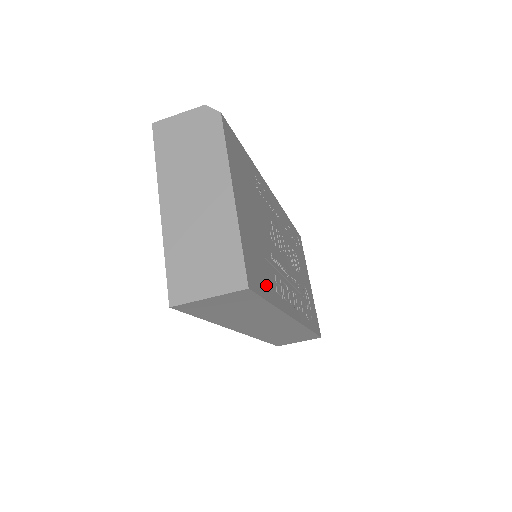
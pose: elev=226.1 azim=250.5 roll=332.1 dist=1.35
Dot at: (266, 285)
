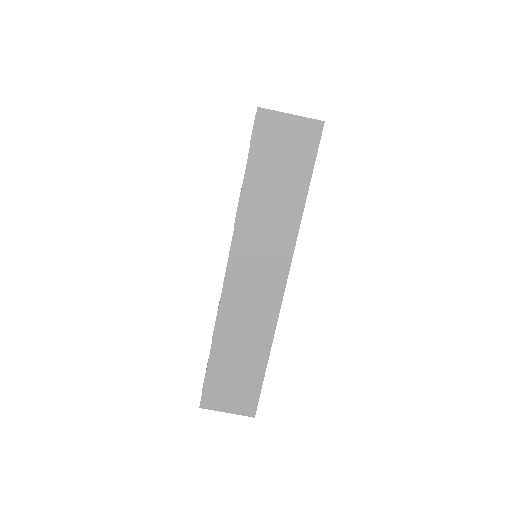
Dot at: occluded
